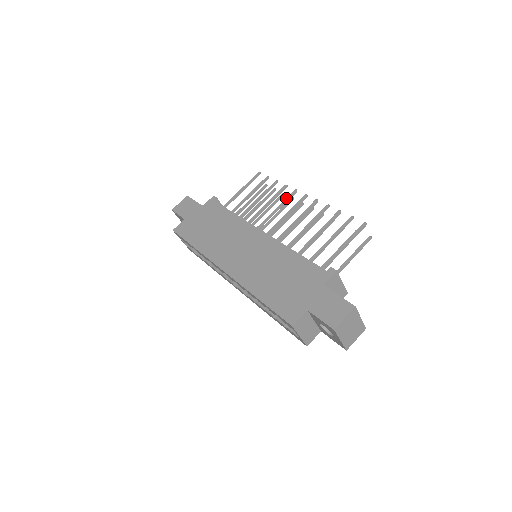
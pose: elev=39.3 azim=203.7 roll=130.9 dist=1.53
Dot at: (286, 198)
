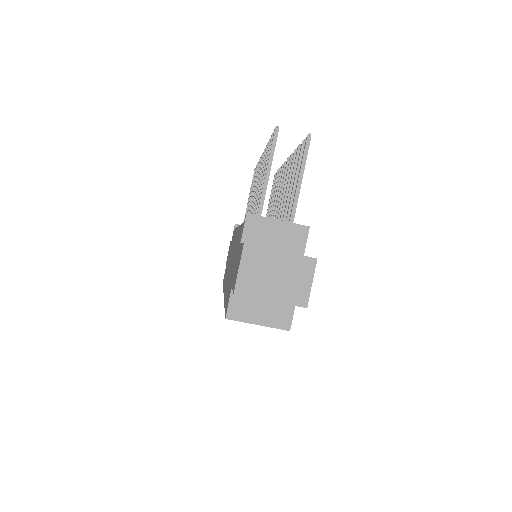
Dot at: (257, 173)
